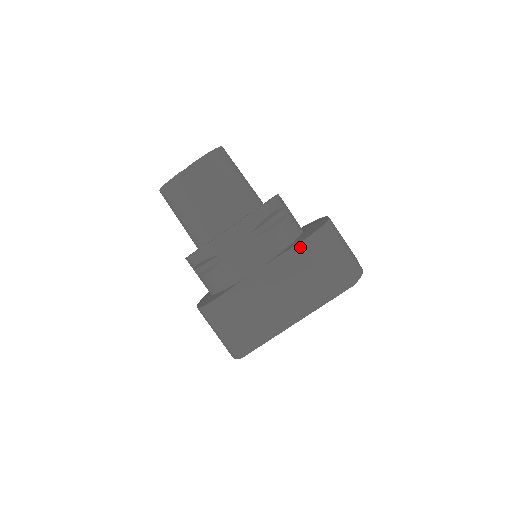
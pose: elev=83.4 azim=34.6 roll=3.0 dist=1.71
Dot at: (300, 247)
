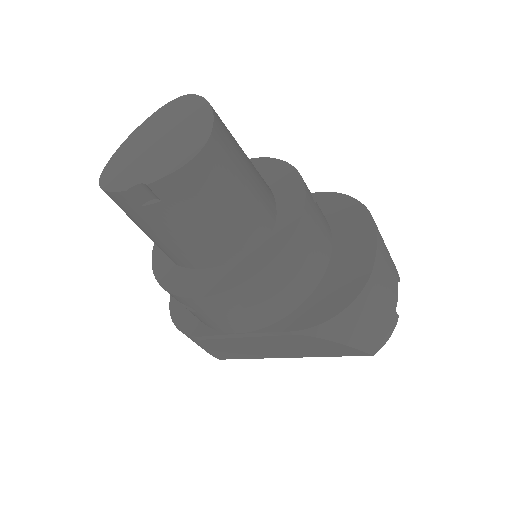
Dot at: (309, 331)
